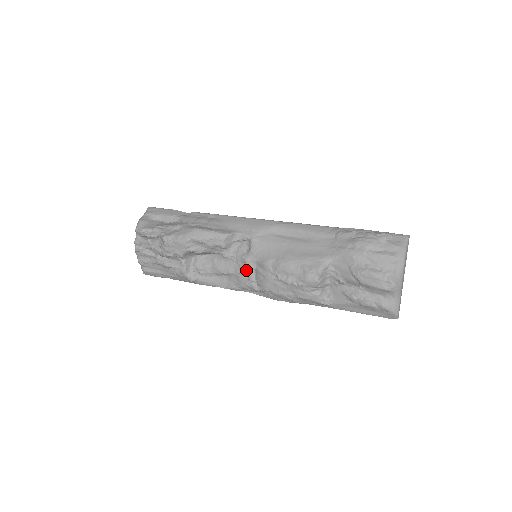
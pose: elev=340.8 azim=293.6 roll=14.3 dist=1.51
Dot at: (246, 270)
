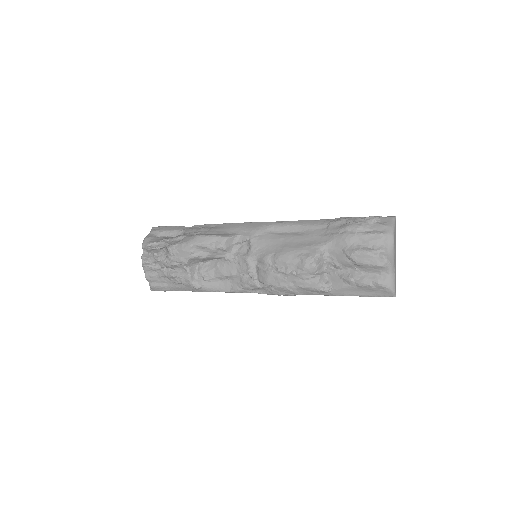
Dot at: (247, 269)
